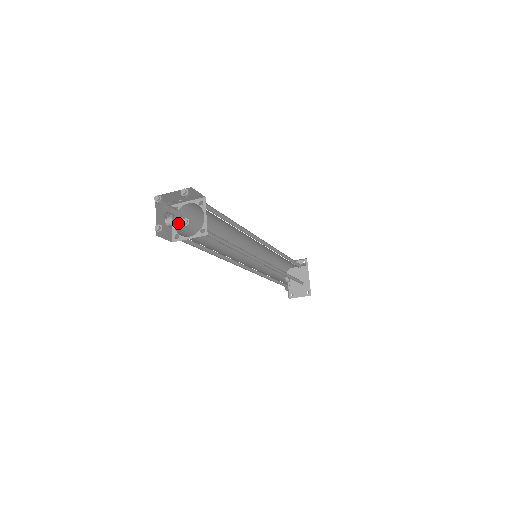
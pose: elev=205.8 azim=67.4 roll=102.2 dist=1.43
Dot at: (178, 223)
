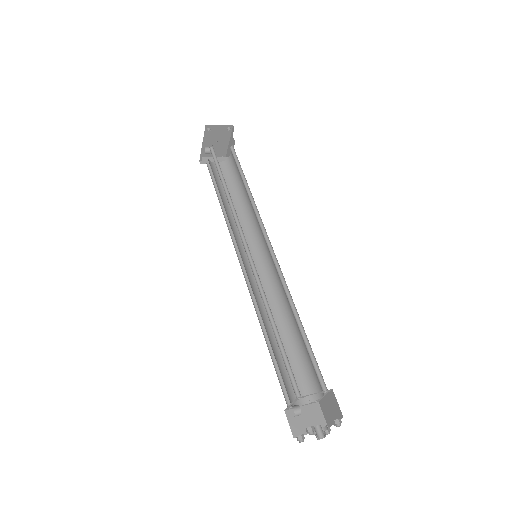
Dot at: occluded
